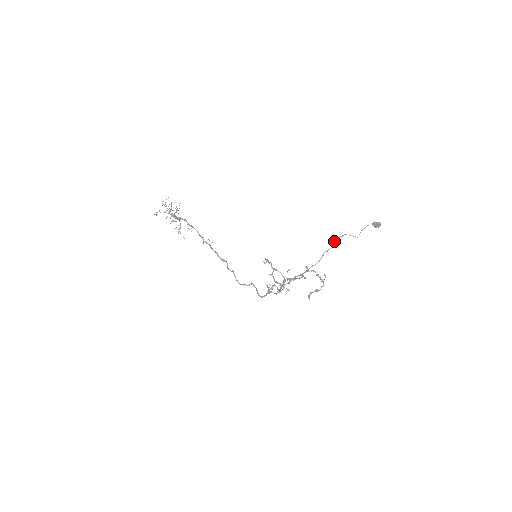
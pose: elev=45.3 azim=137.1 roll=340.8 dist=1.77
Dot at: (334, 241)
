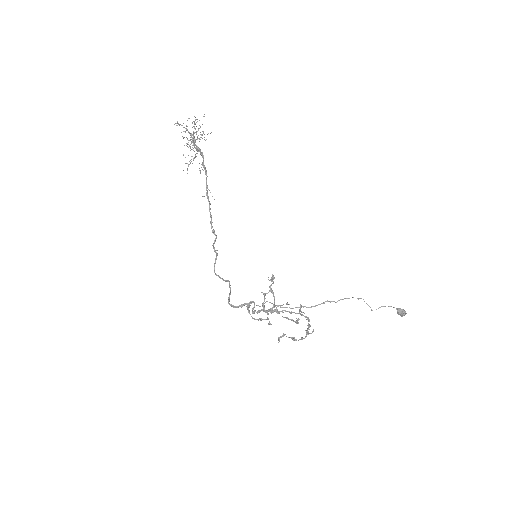
Dot at: occluded
